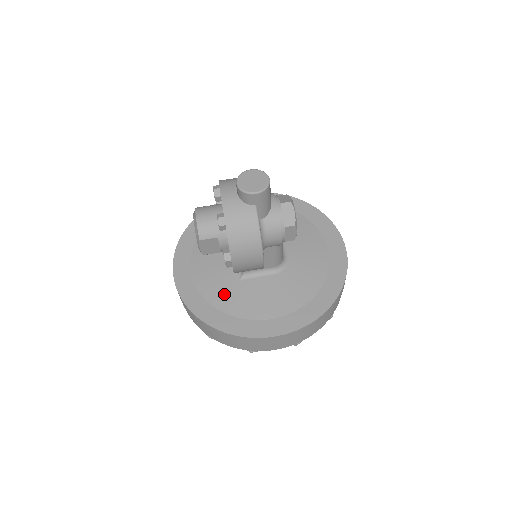
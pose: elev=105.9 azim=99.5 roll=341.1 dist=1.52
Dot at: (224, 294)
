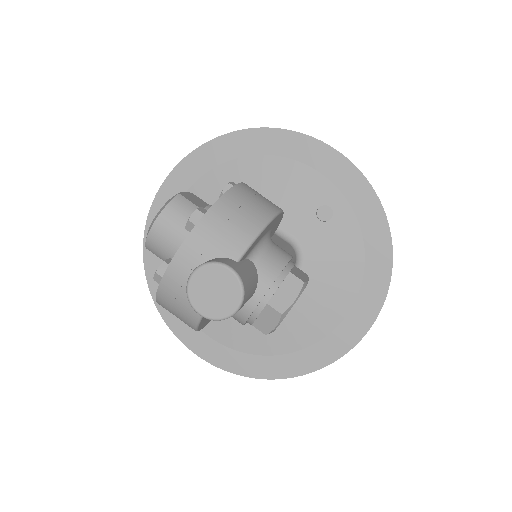
Dot at: occluded
